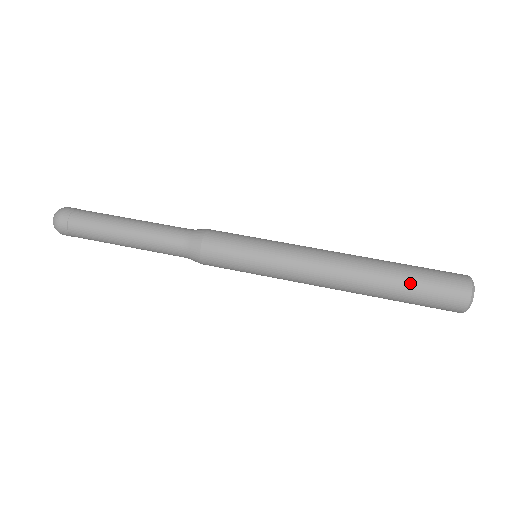
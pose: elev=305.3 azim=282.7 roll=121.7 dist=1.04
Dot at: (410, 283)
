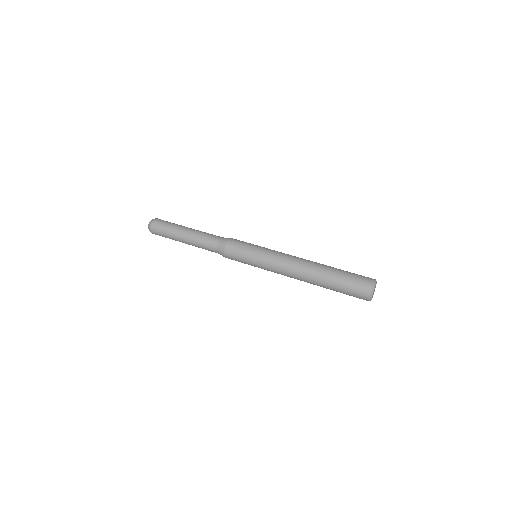
Dot at: (340, 273)
